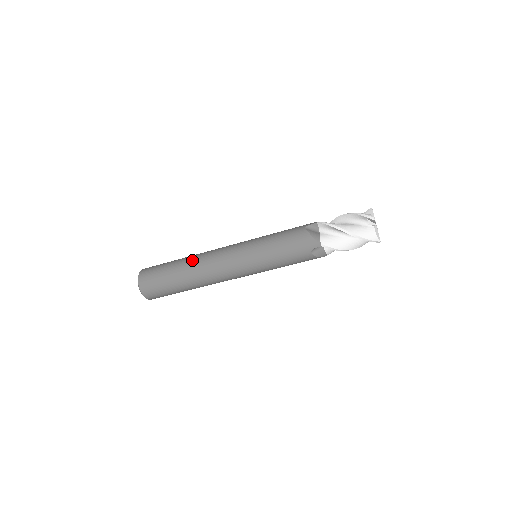
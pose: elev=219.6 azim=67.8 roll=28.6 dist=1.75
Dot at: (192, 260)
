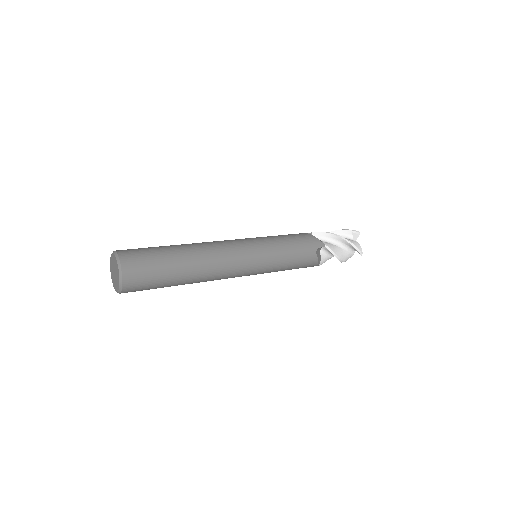
Dot at: (201, 269)
